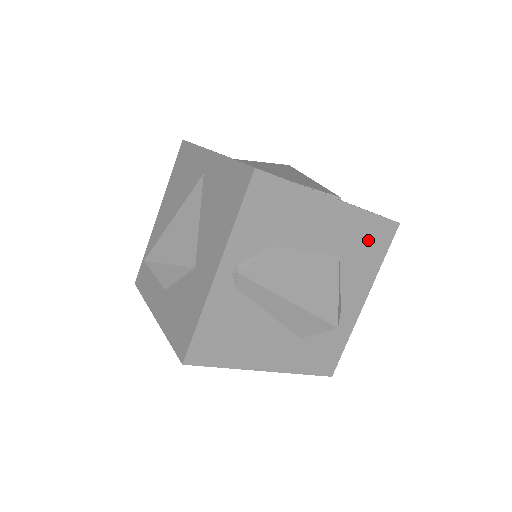
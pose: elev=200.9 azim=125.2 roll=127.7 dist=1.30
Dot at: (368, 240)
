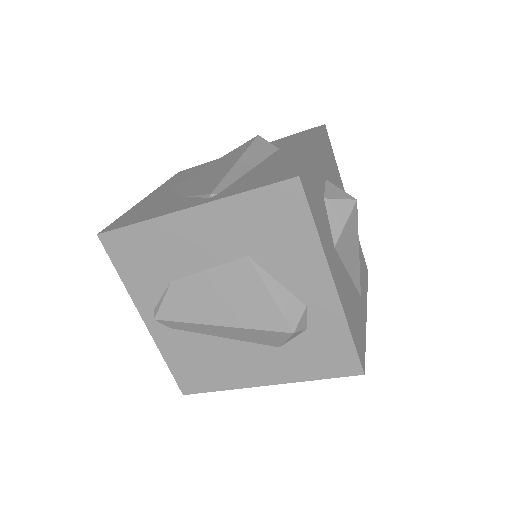
Dot at: (270, 221)
